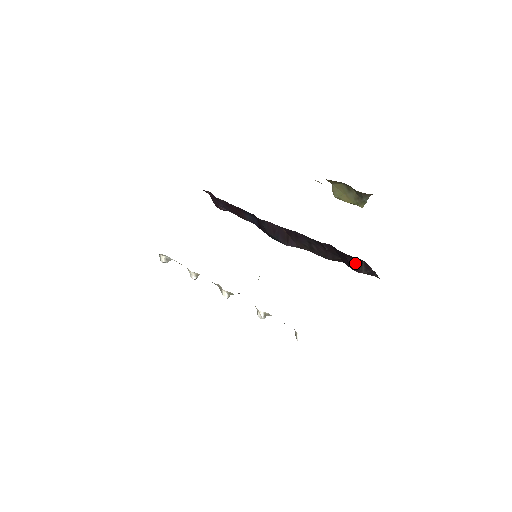
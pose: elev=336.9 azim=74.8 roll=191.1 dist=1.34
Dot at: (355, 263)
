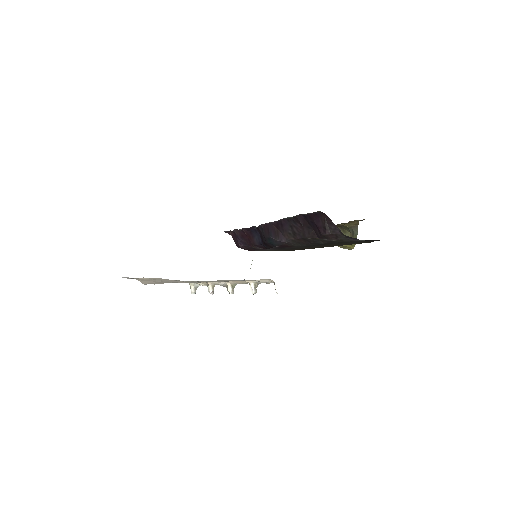
Dot at: (321, 224)
